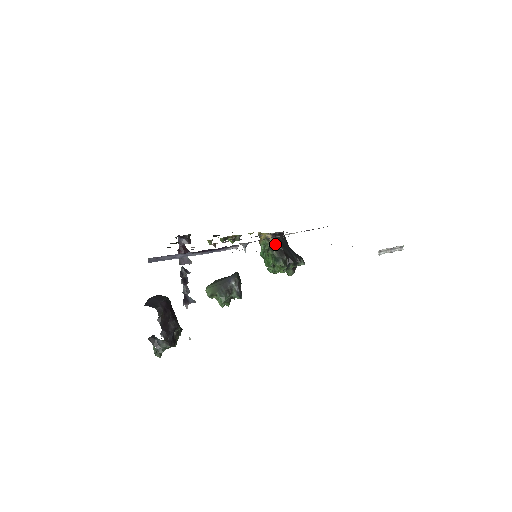
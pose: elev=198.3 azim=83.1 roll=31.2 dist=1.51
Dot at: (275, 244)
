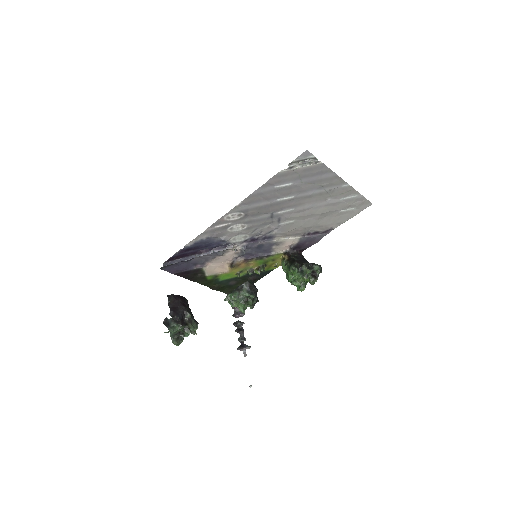
Dot at: (289, 259)
